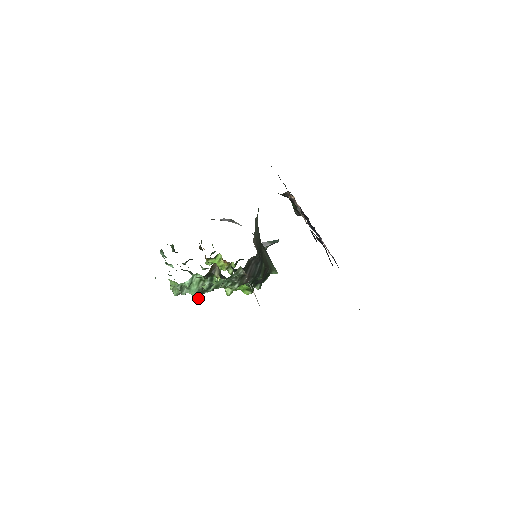
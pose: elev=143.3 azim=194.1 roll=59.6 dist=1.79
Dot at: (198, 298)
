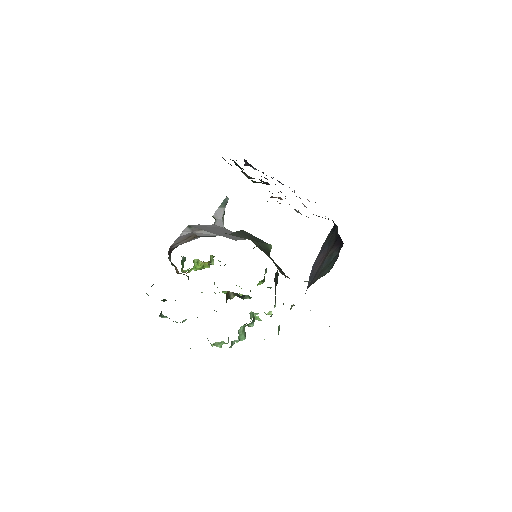
Dot at: occluded
